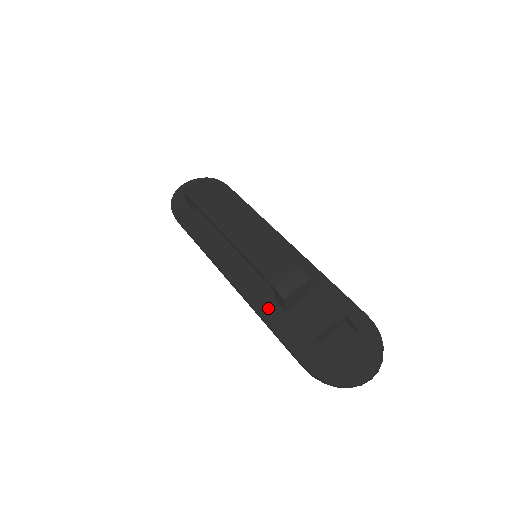
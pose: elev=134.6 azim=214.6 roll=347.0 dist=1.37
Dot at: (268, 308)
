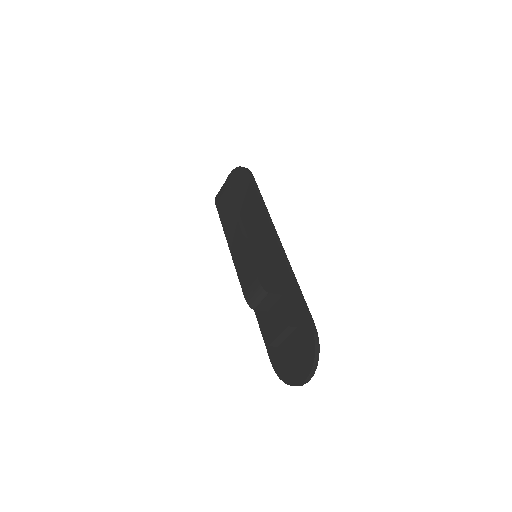
Dot at: occluded
